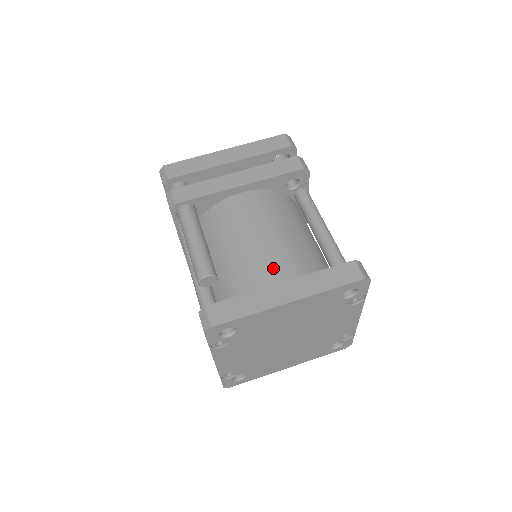
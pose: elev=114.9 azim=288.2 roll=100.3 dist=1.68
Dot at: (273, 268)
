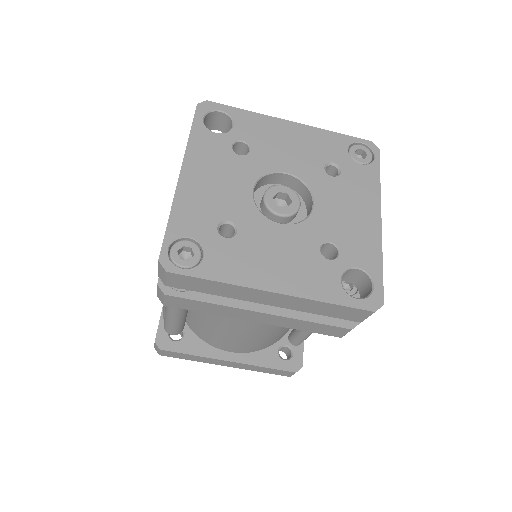
Dot at: (234, 346)
